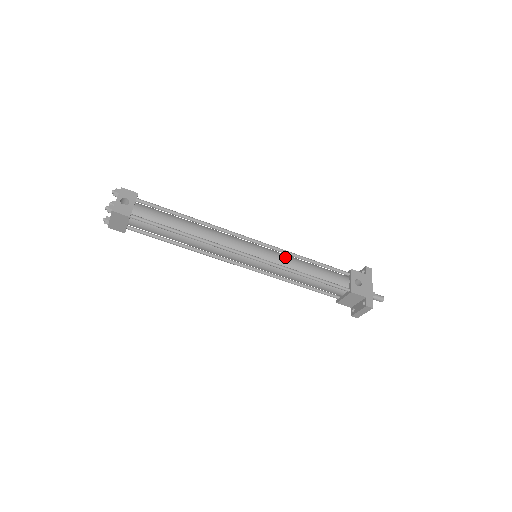
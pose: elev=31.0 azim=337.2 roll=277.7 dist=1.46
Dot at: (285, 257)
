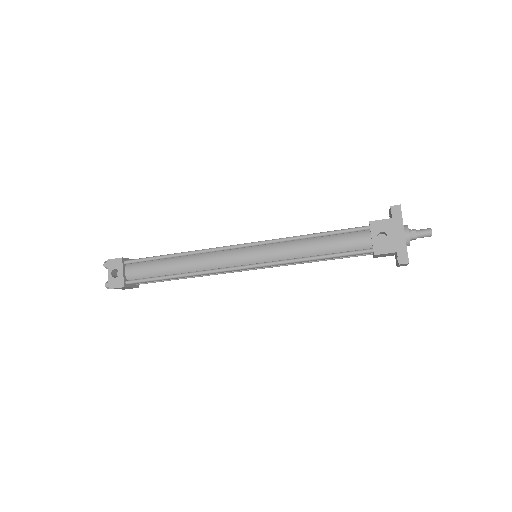
Dot at: (282, 248)
